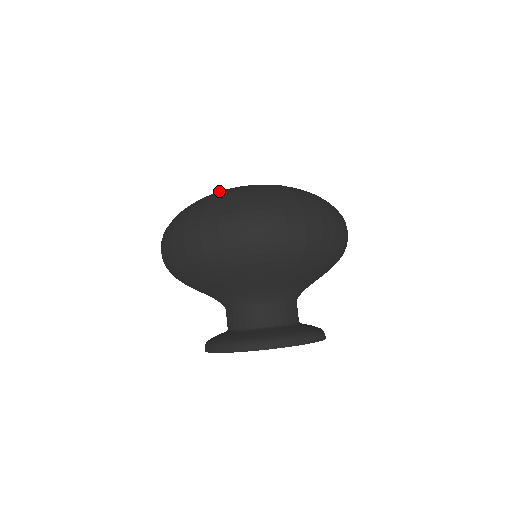
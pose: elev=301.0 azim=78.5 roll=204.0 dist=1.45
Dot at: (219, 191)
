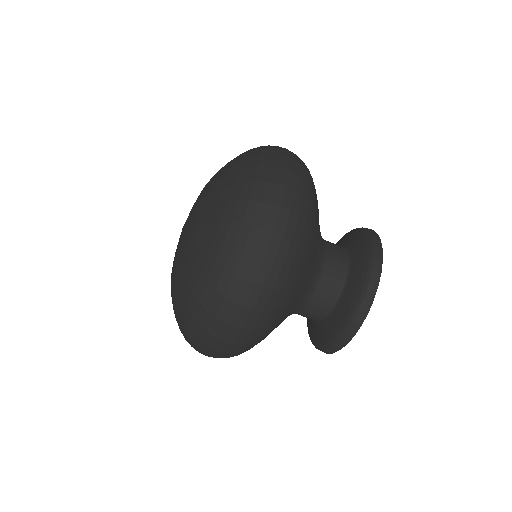
Dot at: (173, 283)
